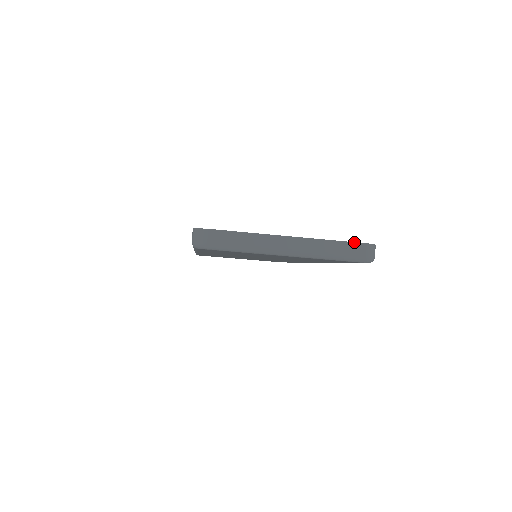
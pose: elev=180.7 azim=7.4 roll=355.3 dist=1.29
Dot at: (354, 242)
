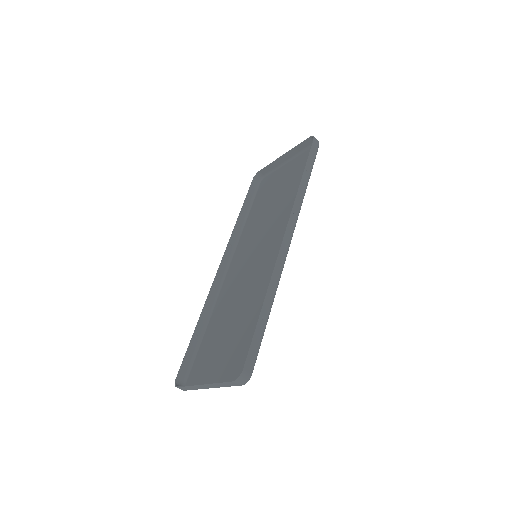
Dot at: (227, 382)
